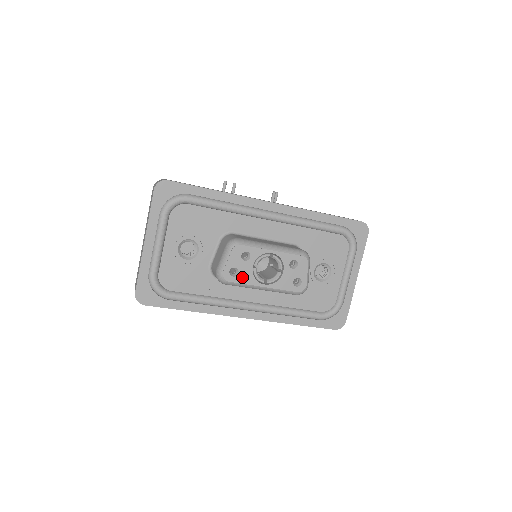
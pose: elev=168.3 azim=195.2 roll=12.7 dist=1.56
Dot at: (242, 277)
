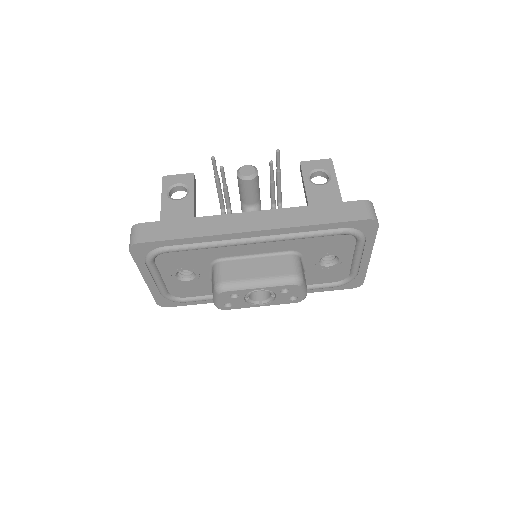
Dot at: (237, 306)
